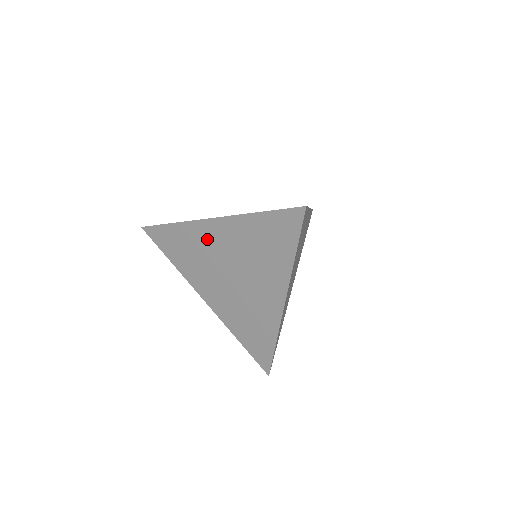
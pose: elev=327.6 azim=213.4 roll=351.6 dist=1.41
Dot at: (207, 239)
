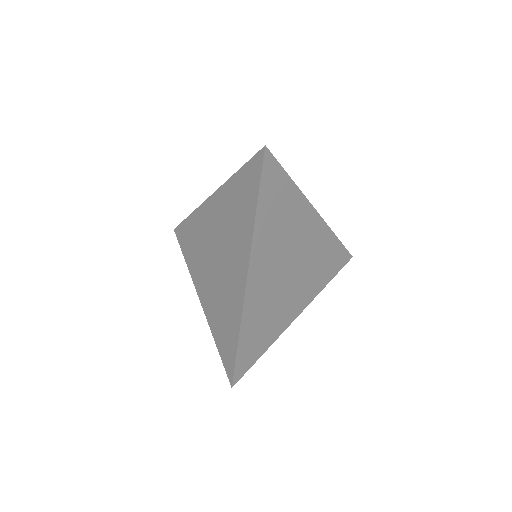
Dot at: (207, 220)
